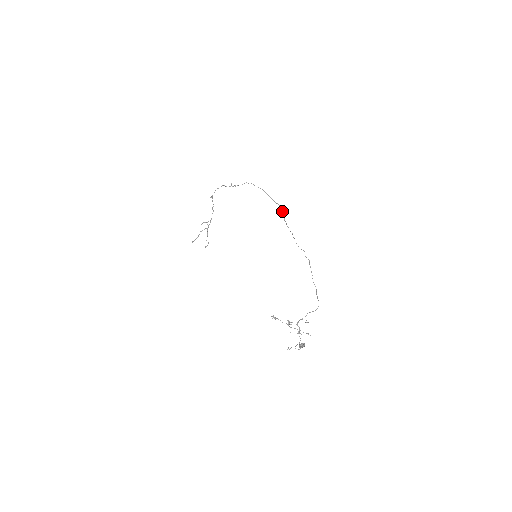
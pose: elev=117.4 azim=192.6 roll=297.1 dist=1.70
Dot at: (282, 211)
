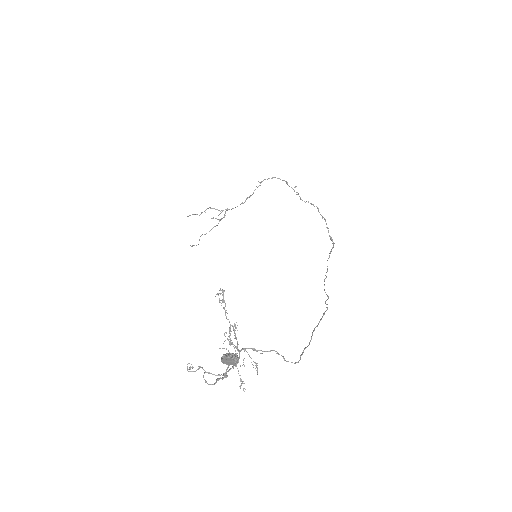
Dot at: occluded
